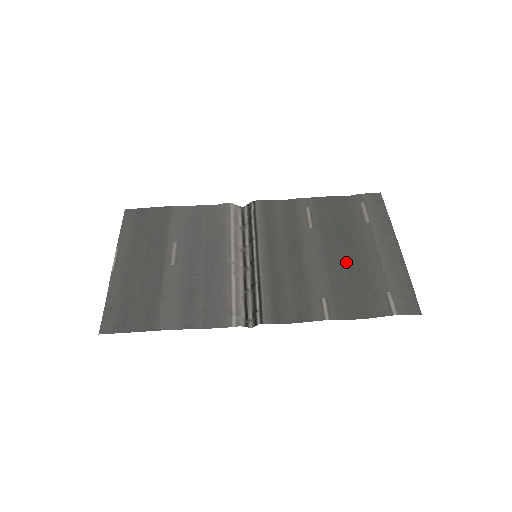
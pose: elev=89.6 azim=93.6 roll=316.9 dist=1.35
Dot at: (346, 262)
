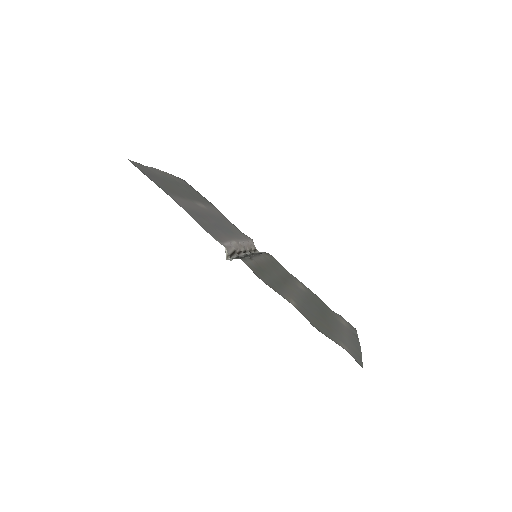
Dot at: (318, 312)
